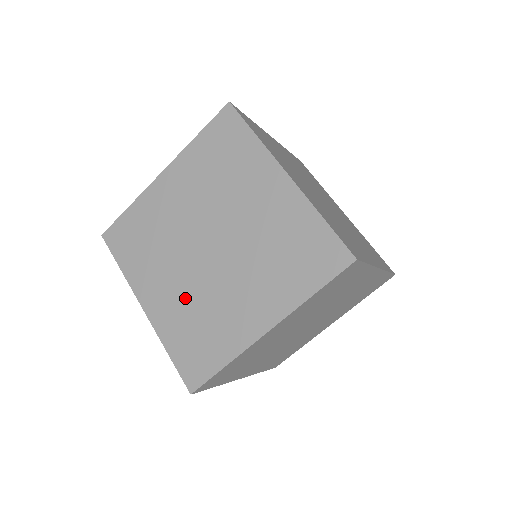
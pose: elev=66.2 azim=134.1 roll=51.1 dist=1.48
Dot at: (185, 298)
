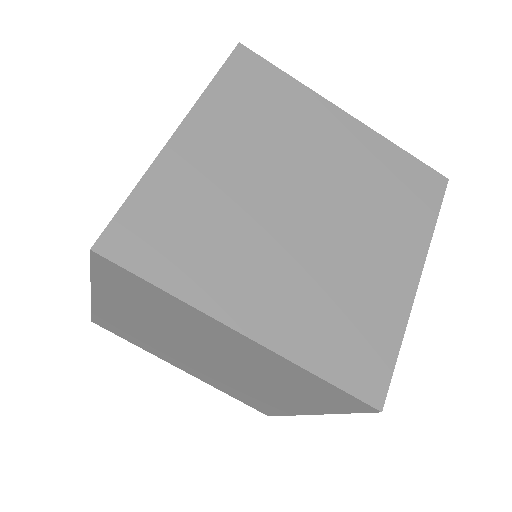
Dot at: (304, 286)
